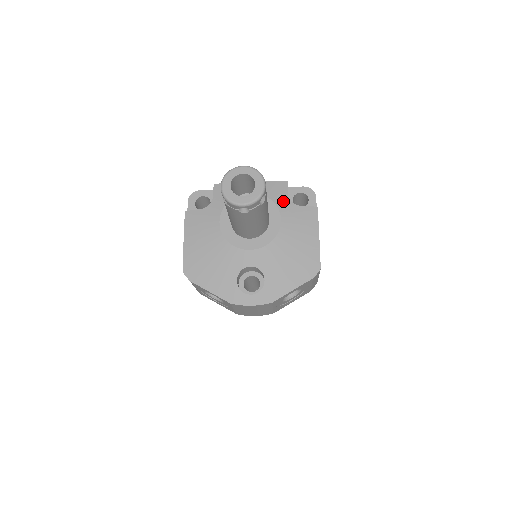
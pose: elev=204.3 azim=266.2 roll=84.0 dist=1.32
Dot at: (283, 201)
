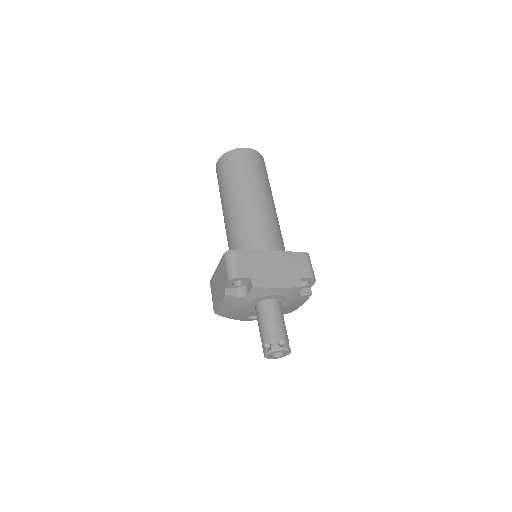
Dot at: (293, 297)
